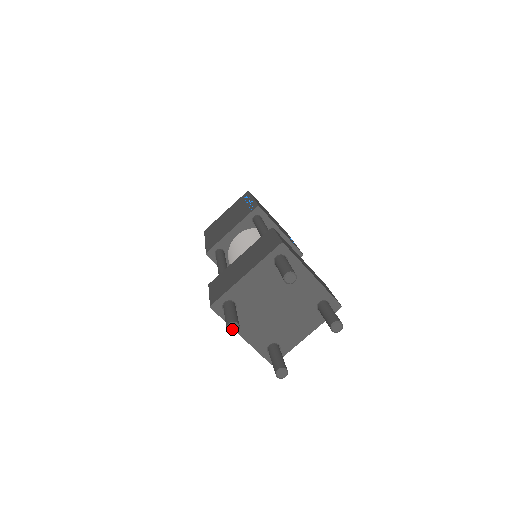
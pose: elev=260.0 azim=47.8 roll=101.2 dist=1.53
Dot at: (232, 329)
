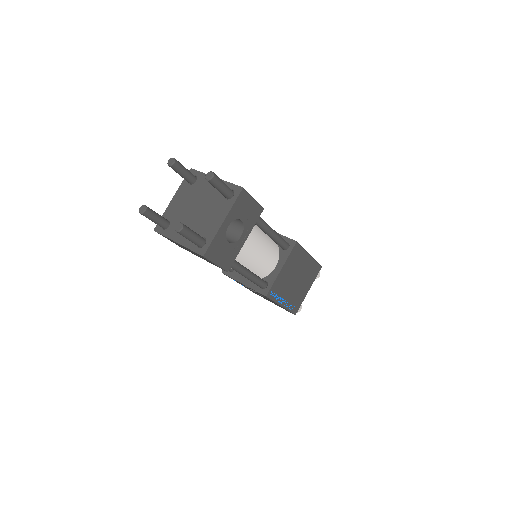
Dot at: (141, 210)
